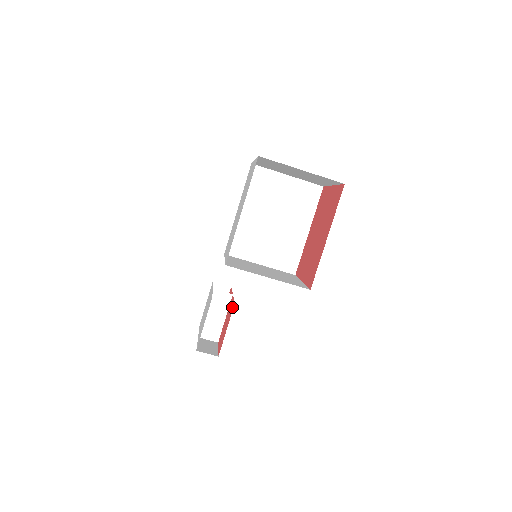
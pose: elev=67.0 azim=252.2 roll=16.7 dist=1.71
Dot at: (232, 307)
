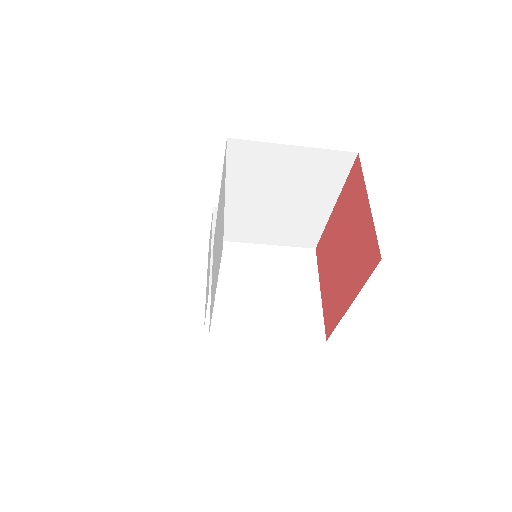
Dot at: occluded
